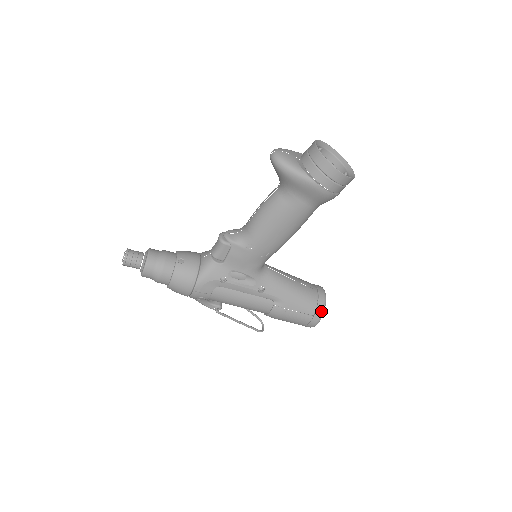
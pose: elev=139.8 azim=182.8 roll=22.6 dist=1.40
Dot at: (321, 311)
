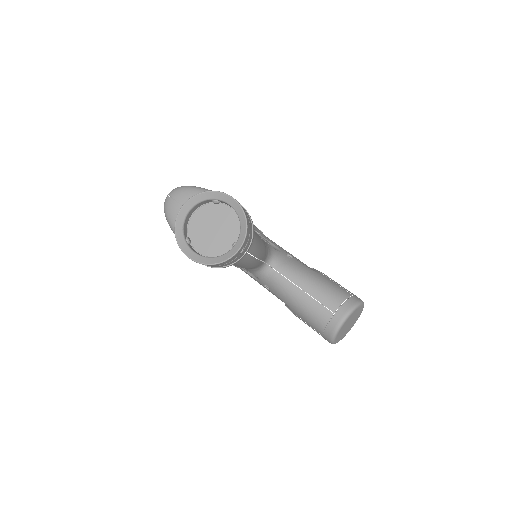
Dot at: (329, 337)
